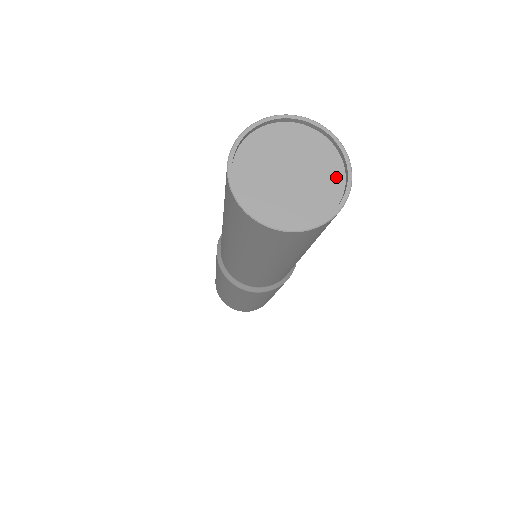
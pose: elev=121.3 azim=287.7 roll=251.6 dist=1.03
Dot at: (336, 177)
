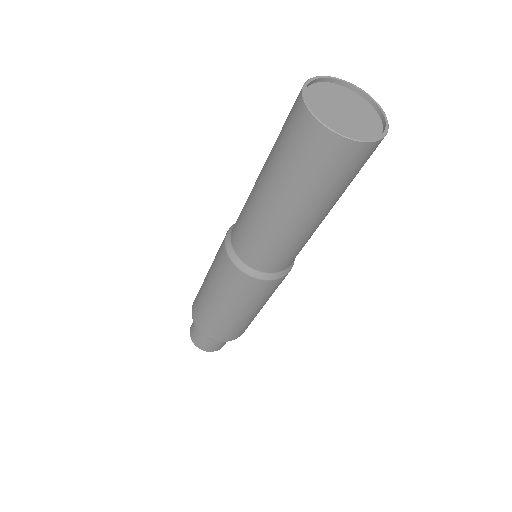
Dot at: (369, 108)
